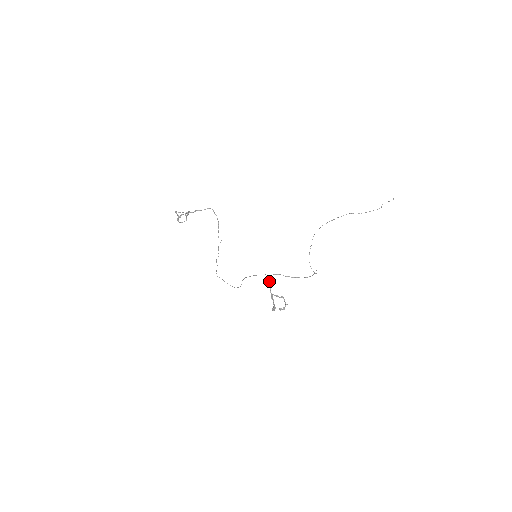
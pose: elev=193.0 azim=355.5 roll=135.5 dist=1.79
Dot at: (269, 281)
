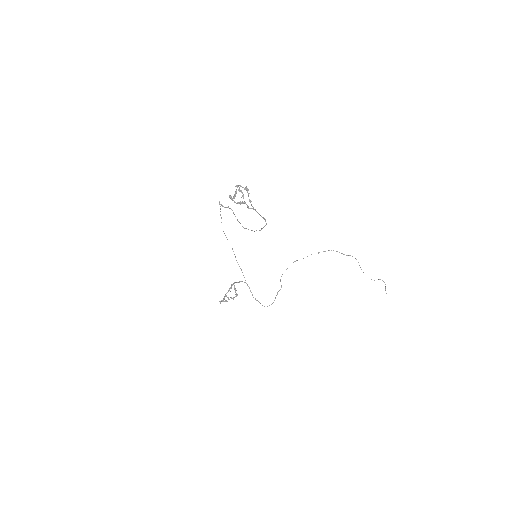
Dot at: (242, 281)
